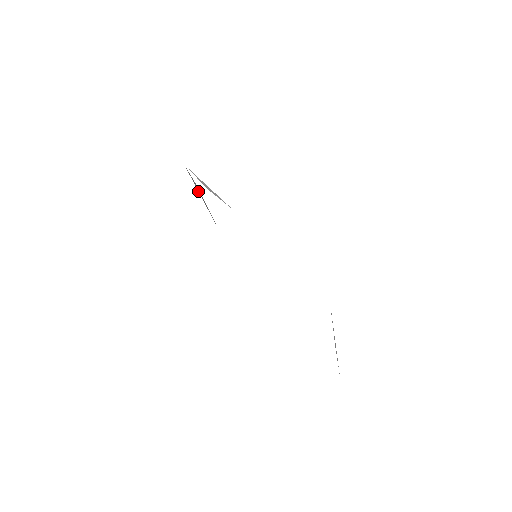
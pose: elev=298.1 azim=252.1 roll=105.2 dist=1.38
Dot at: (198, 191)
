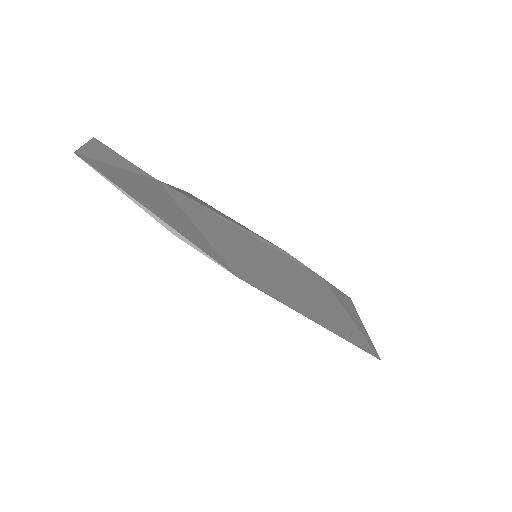
Dot at: (113, 165)
